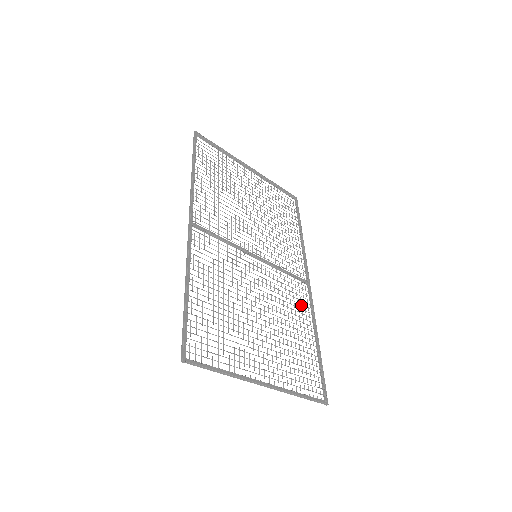
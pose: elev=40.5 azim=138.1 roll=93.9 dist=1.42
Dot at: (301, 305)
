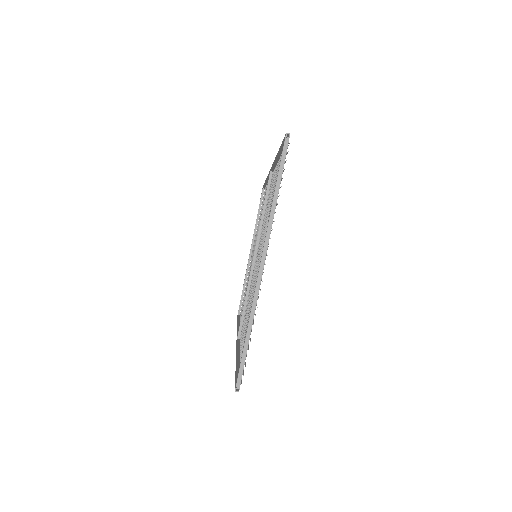
Dot at: occluded
